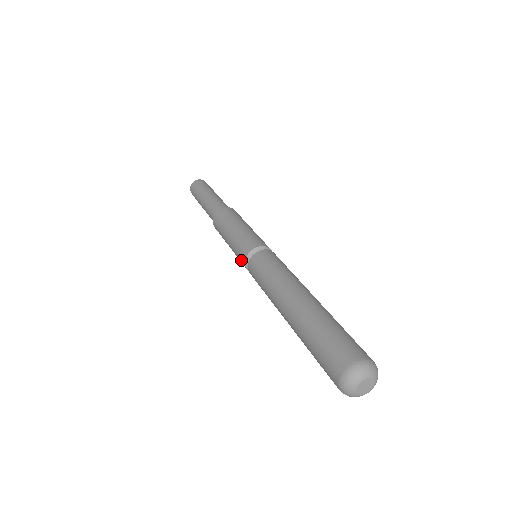
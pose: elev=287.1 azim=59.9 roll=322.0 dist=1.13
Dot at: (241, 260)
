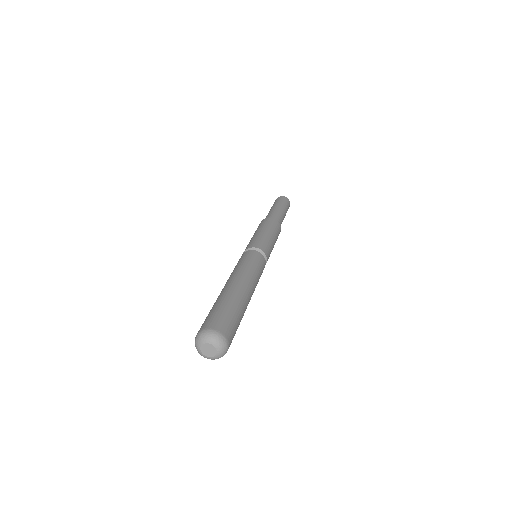
Dot at: occluded
